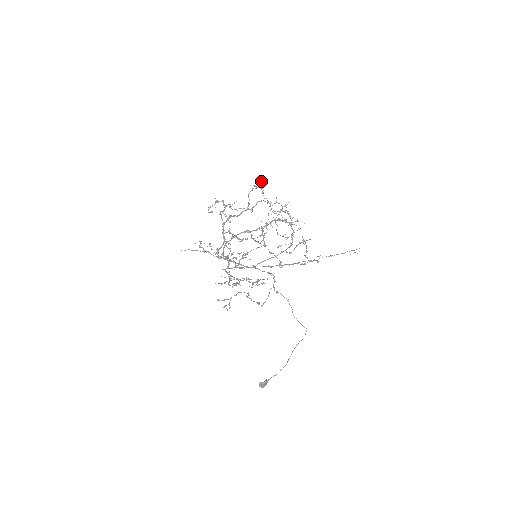
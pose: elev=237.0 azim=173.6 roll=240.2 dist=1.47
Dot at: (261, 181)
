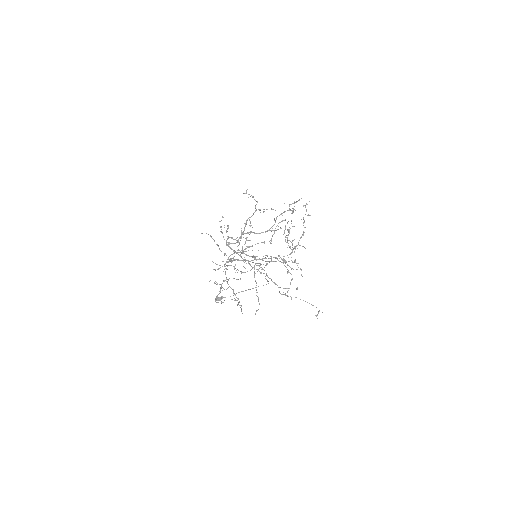
Dot at: occluded
